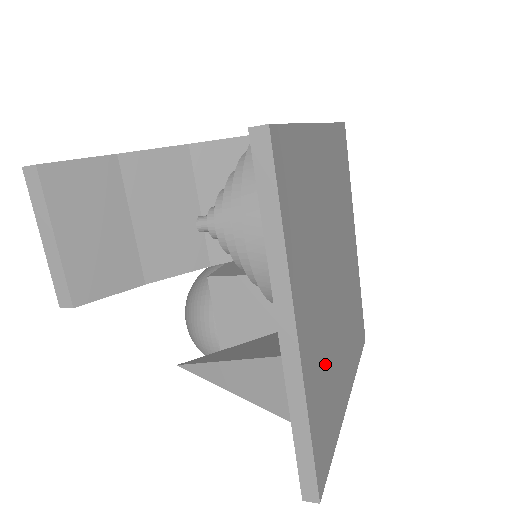
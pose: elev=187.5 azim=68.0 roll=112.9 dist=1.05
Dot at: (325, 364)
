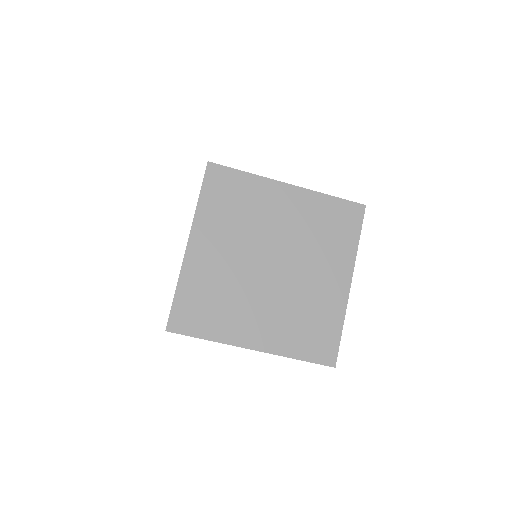
Dot at: (295, 318)
